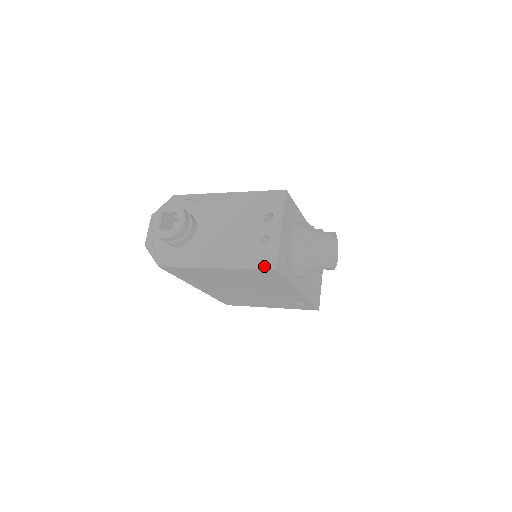
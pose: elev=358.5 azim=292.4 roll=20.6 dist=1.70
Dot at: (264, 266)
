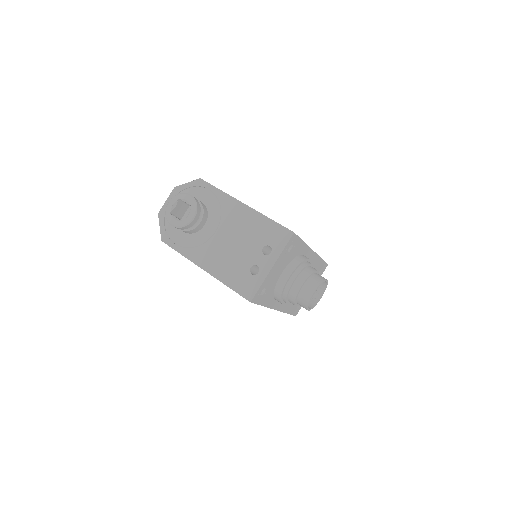
Dot at: (243, 293)
